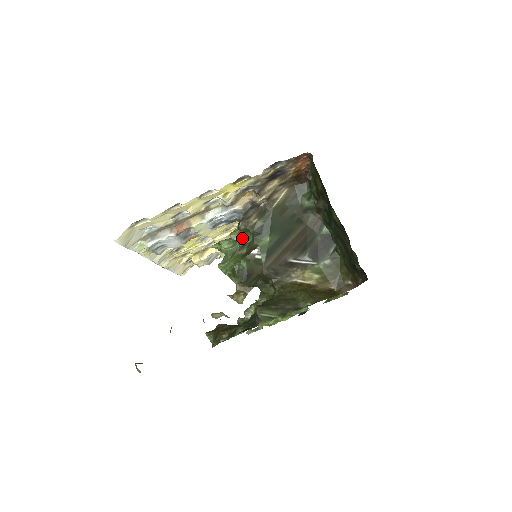
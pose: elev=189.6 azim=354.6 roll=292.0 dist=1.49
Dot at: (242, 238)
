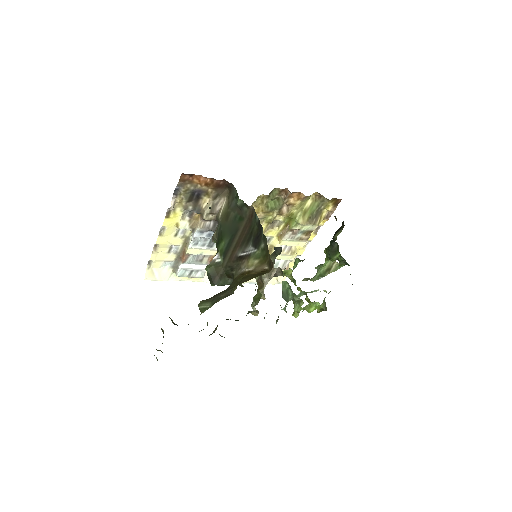
Dot at: occluded
